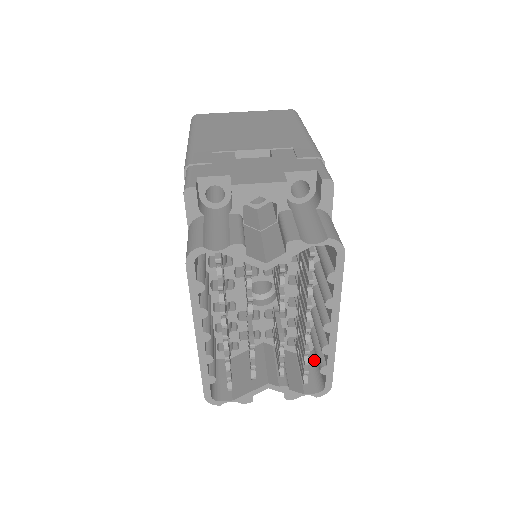
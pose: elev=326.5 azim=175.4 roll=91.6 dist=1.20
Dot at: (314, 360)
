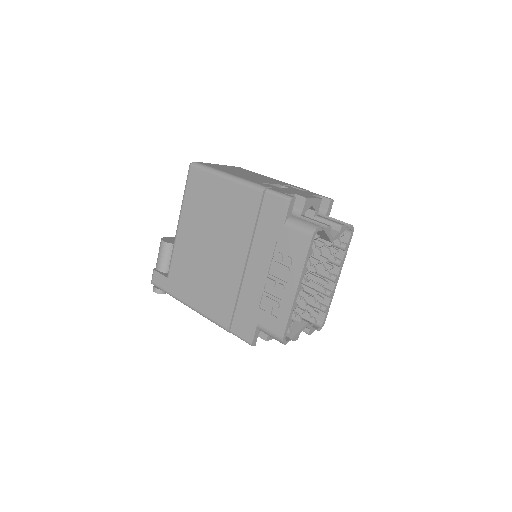
Dot at: occluded
